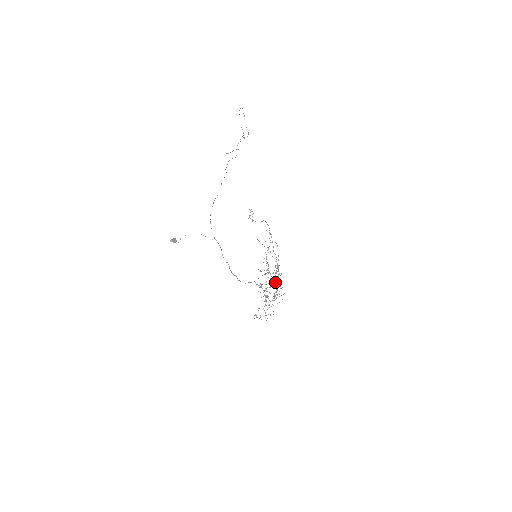
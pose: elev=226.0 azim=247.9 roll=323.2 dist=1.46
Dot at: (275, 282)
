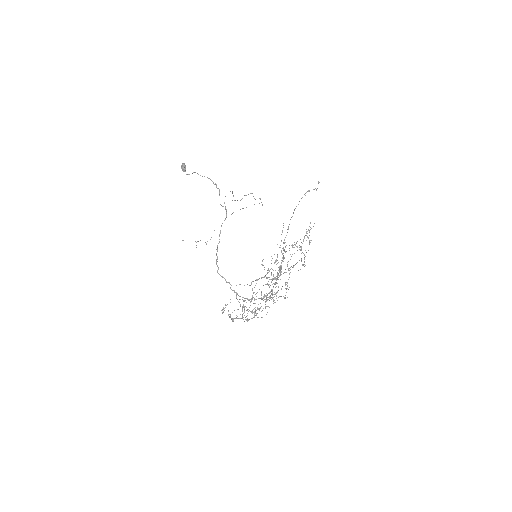
Dot at: (260, 298)
